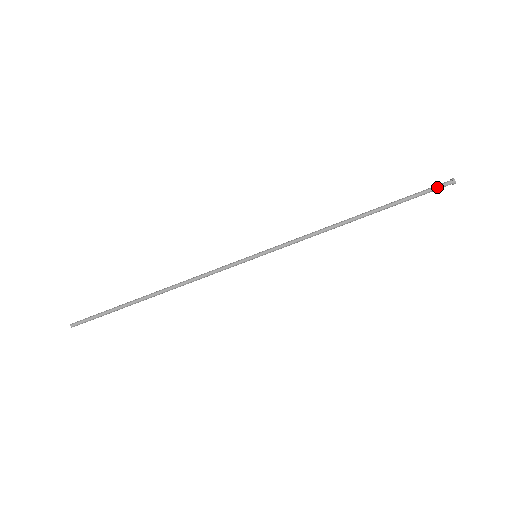
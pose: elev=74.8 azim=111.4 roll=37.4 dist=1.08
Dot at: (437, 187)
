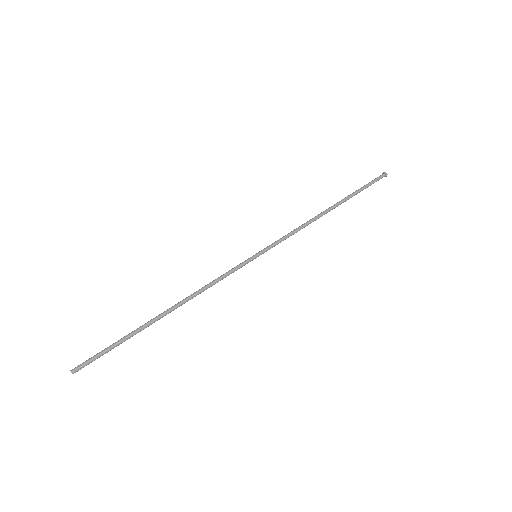
Dot at: (376, 179)
